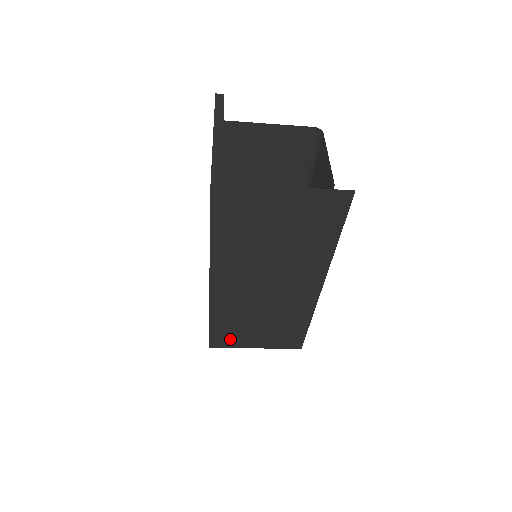
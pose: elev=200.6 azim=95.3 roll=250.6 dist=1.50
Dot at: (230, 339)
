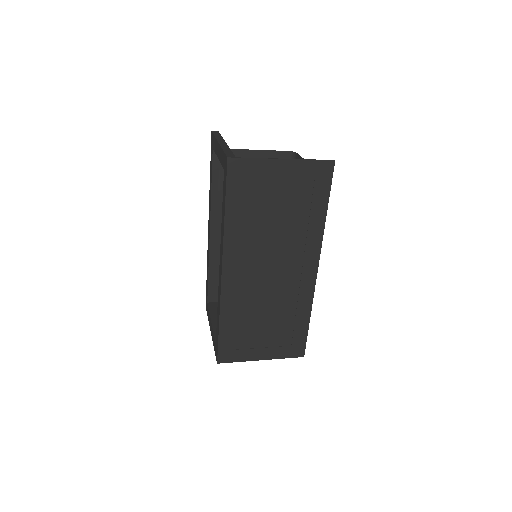
Dot at: (238, 349)
